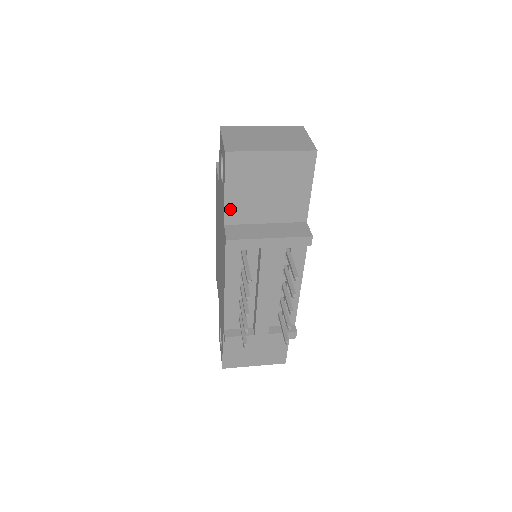
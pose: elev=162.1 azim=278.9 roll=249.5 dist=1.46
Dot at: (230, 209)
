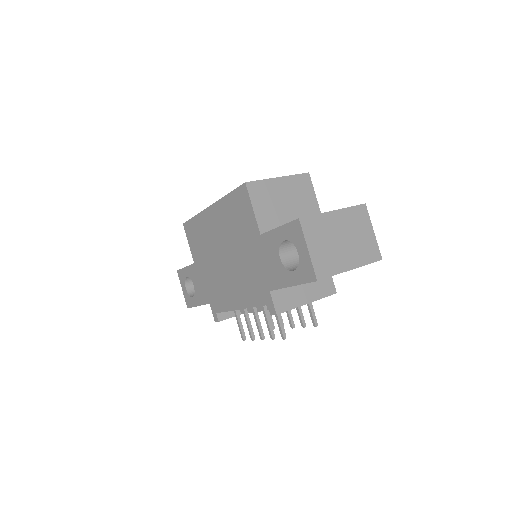
Dot at: occluded
